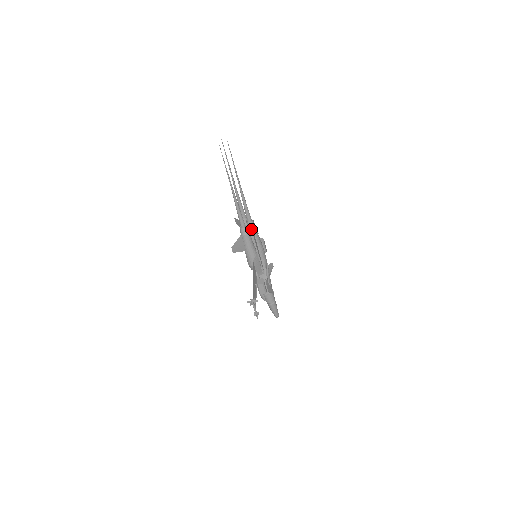
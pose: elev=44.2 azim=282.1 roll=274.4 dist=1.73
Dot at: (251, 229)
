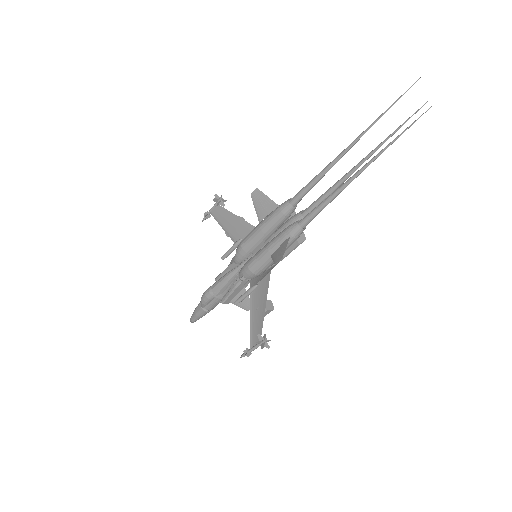
Dot at: occluded
